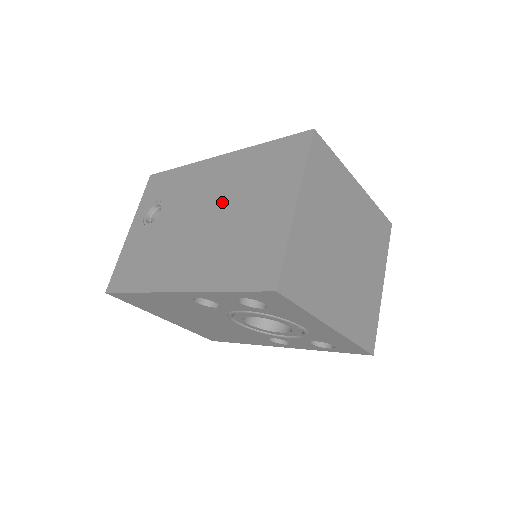
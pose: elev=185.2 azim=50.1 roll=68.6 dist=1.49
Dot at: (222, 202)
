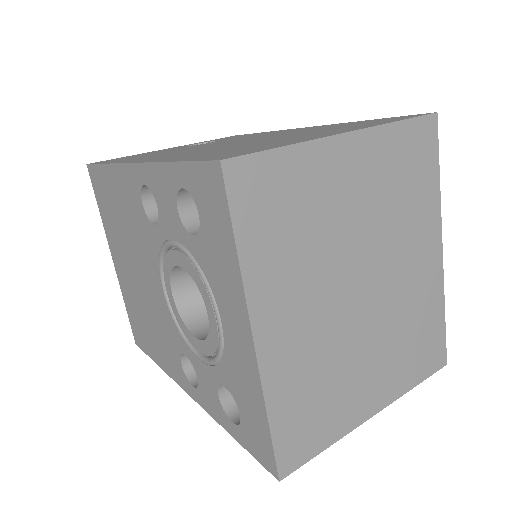
Dot at: occluded
